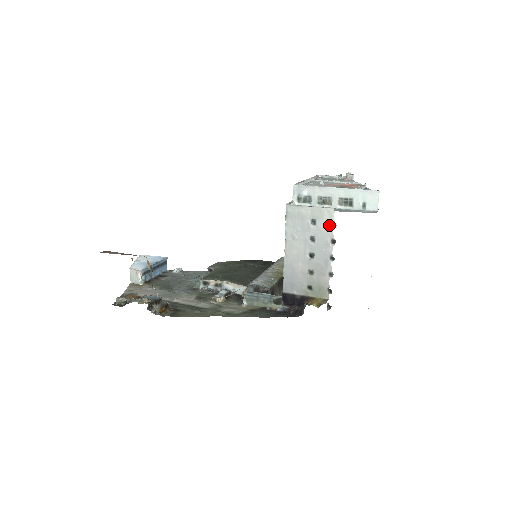
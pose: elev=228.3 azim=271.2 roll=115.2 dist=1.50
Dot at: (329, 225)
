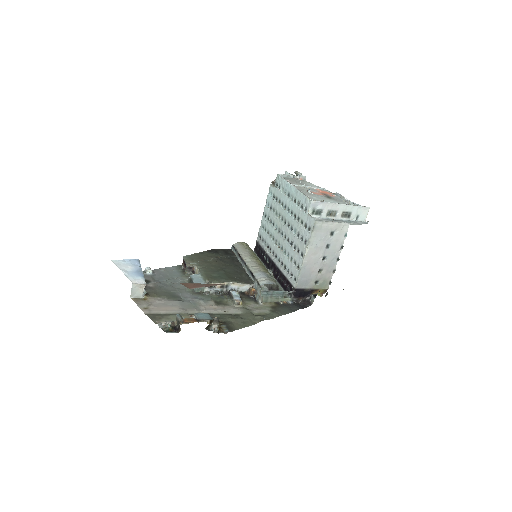
Dot at: (343, 236)
